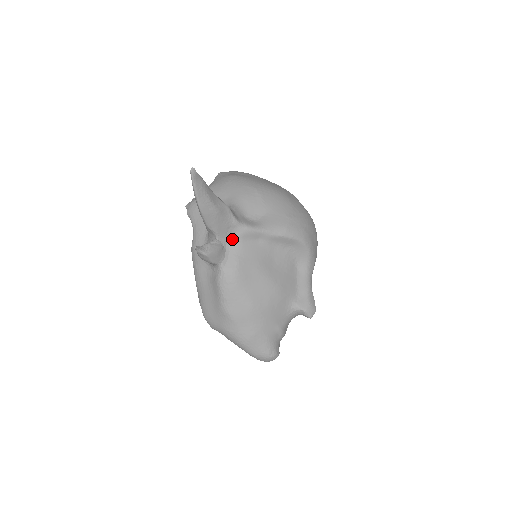
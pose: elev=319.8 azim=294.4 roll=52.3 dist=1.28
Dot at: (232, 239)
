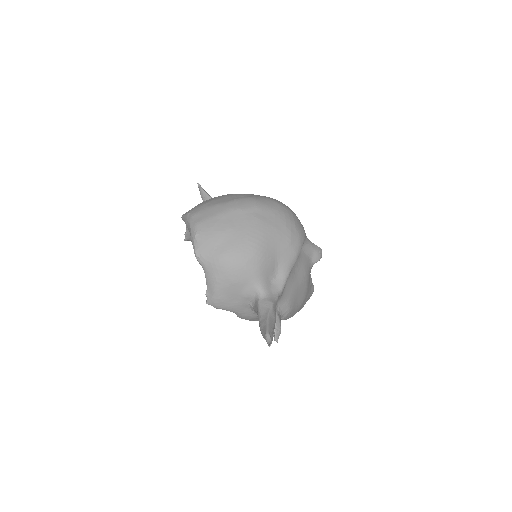
Dot at: (277, 303)
